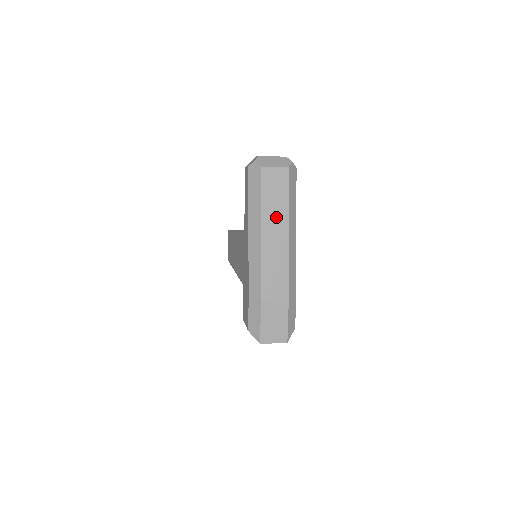
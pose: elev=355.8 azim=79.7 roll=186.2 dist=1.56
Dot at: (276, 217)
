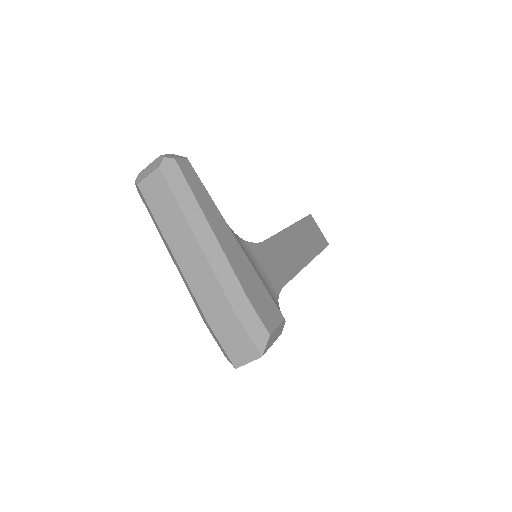
Dot at: (175, 226)
